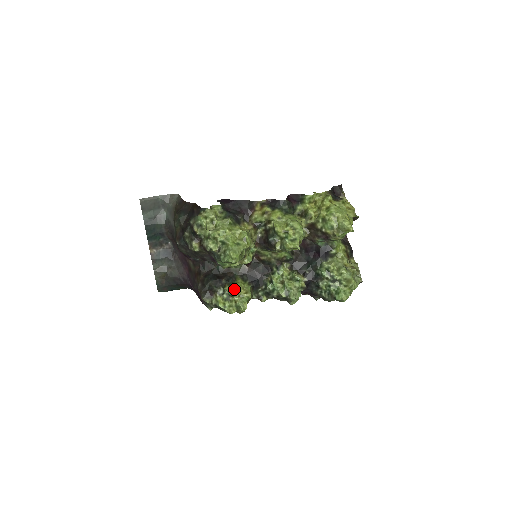
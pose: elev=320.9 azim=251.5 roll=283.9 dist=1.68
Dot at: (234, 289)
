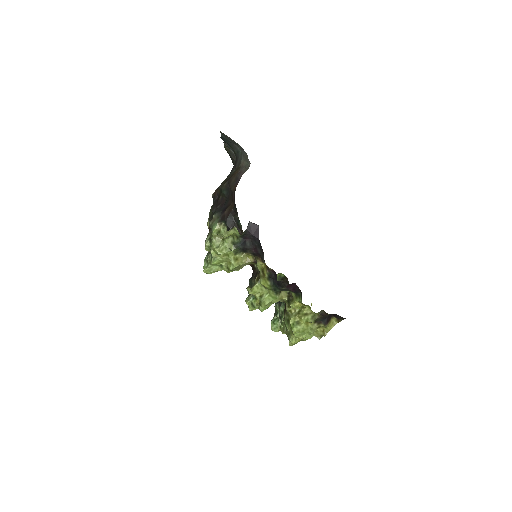
Dot at: occluded
